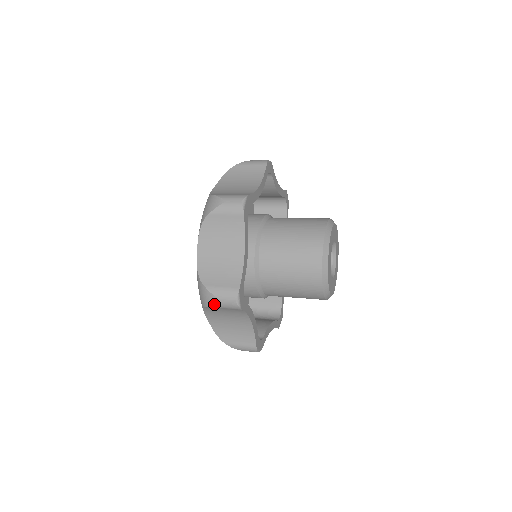
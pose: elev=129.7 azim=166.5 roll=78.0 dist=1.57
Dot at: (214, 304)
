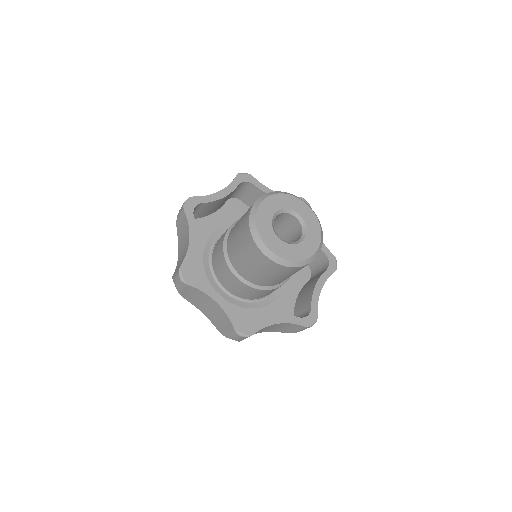
Dot at: (238, 341)
